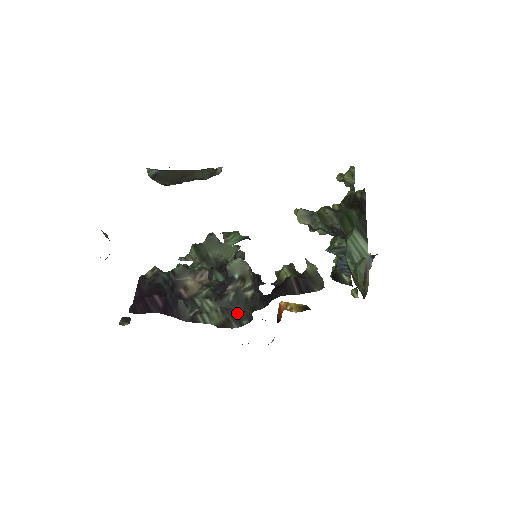
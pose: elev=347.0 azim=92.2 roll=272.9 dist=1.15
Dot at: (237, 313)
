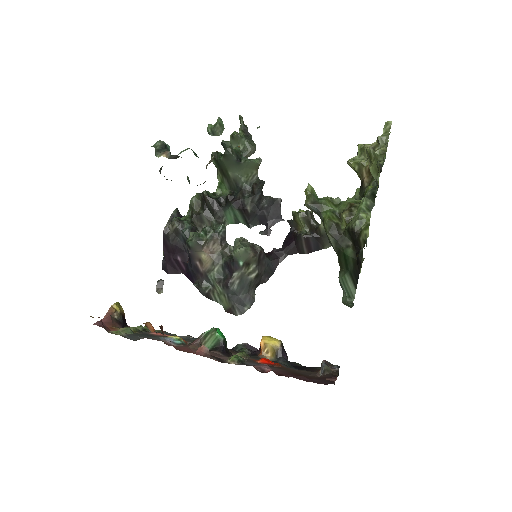
Dot at: (240, 300)
